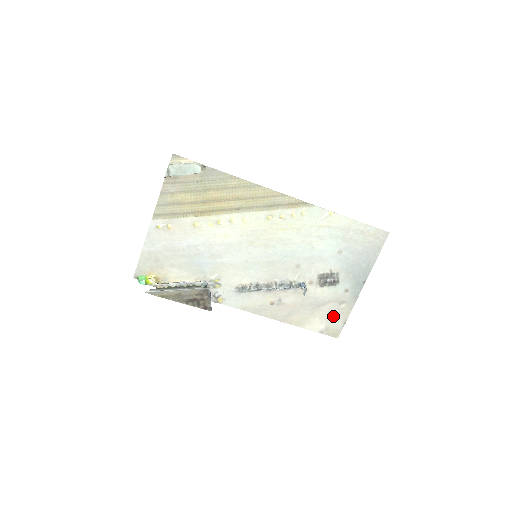
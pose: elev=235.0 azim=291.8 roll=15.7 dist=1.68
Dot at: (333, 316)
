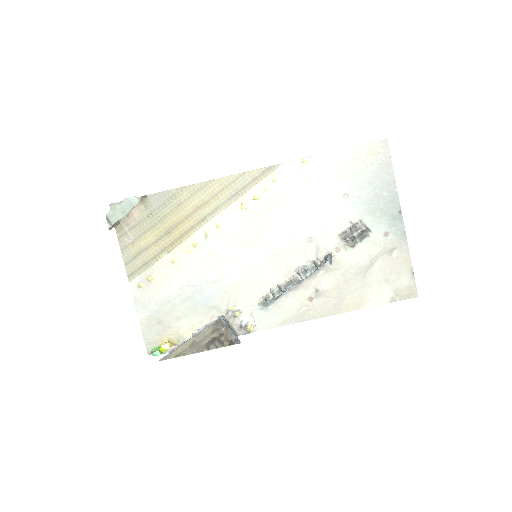
Dot at: (392, 273)
